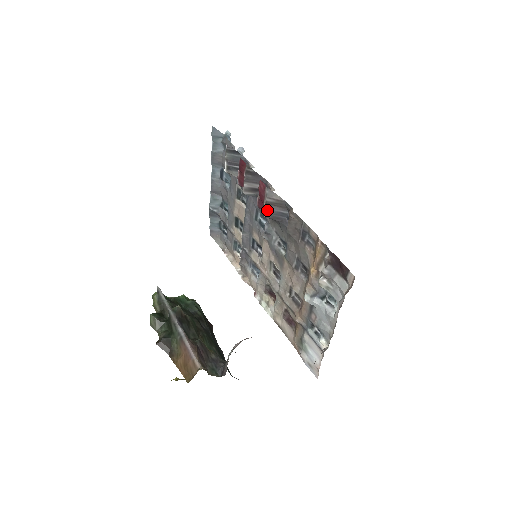
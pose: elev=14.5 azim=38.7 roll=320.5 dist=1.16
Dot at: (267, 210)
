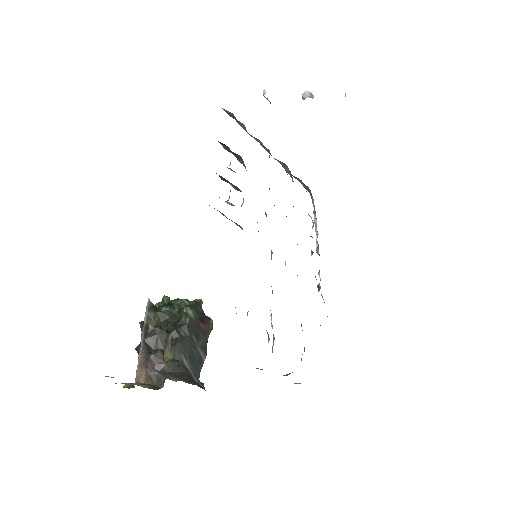
Dot at: (231, 220)
